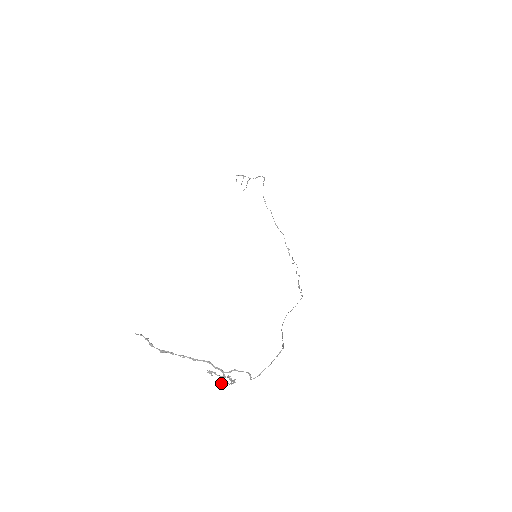
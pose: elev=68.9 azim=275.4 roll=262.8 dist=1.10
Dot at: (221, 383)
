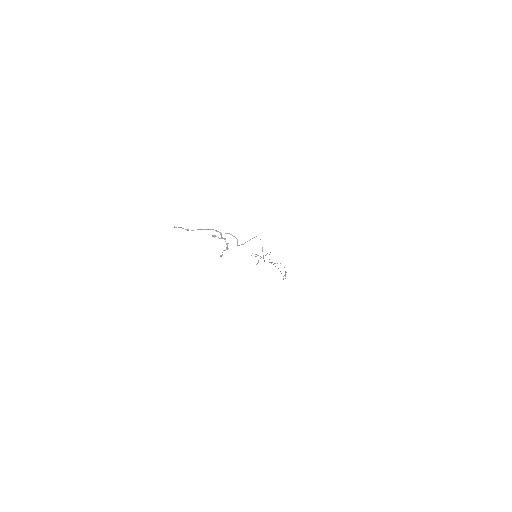
Dot at: (220, 256)
